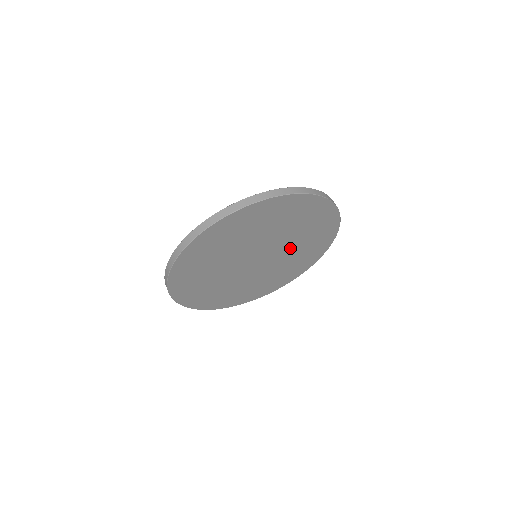
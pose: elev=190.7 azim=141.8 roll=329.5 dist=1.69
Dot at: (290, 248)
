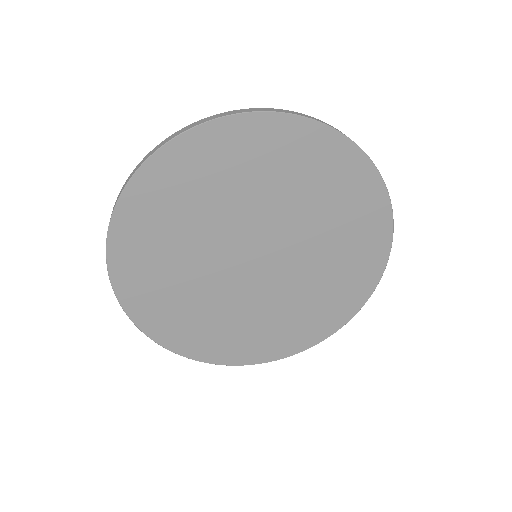
Dot at: (311, 243)
